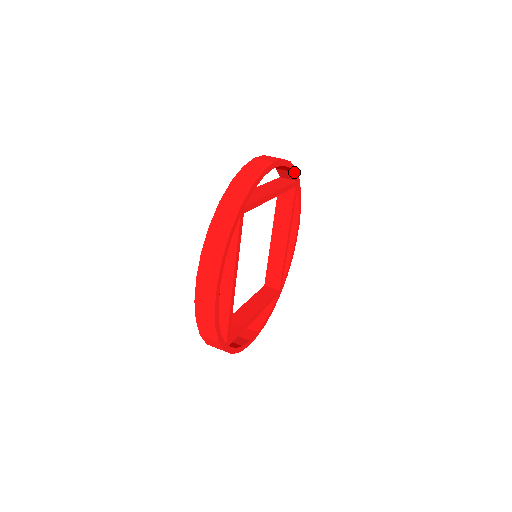
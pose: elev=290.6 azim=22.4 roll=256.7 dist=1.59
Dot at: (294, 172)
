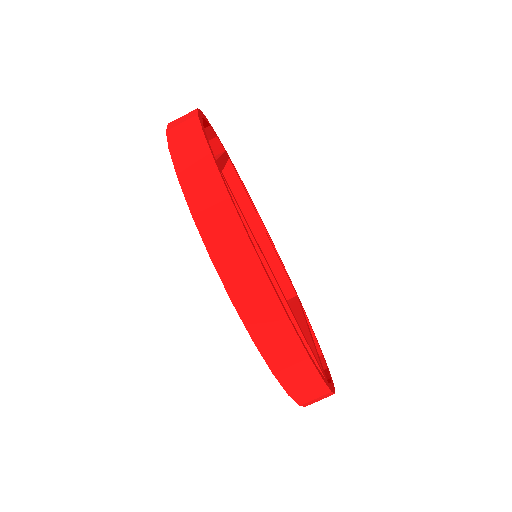
Dot at: (217, 137)
